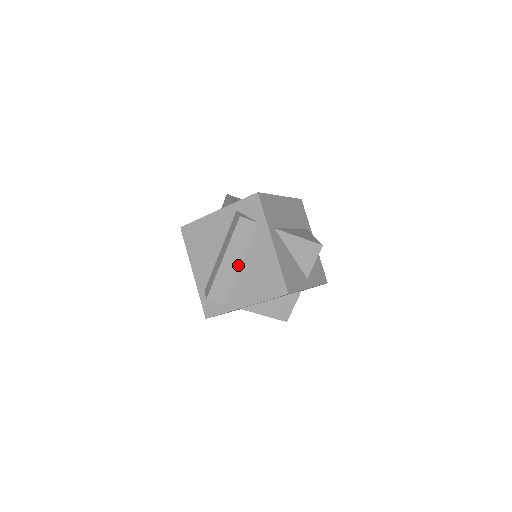
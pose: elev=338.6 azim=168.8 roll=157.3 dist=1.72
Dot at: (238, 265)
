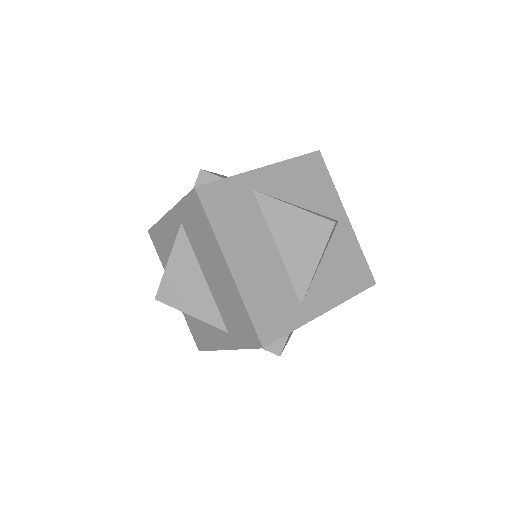
Dot at: occluded
